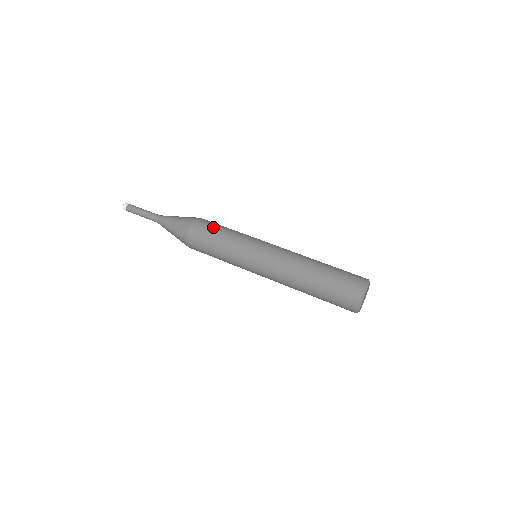
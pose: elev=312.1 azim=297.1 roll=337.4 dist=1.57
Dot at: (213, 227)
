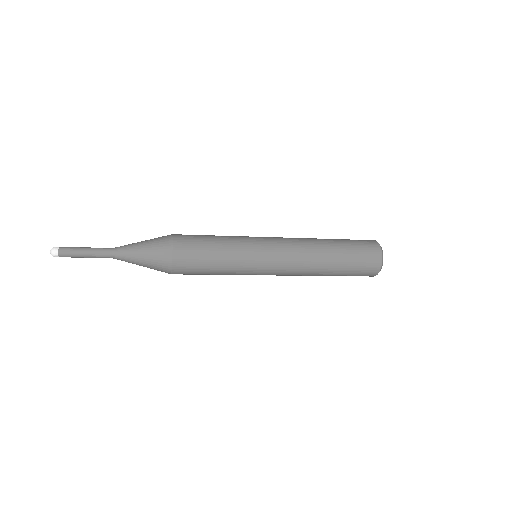
Dot at: occluded
